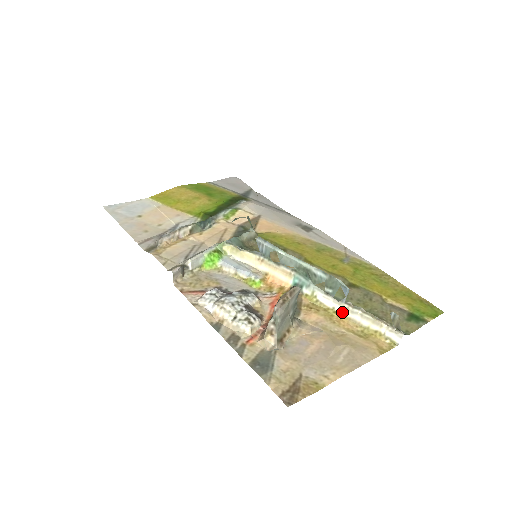
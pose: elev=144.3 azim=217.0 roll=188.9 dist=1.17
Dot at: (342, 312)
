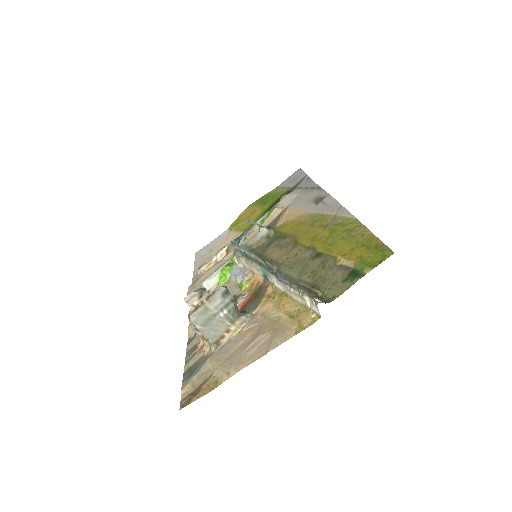
Dot at: (287, 293)
